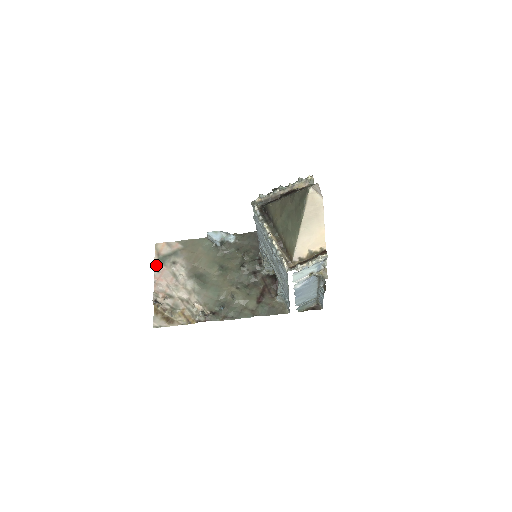
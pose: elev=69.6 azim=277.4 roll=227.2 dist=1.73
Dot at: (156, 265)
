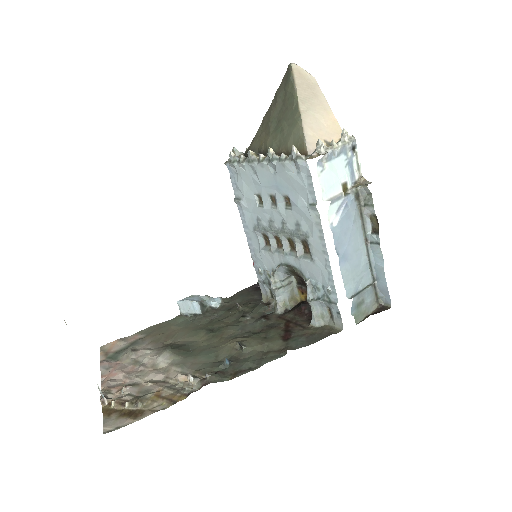
Dot at: (103, 363)
